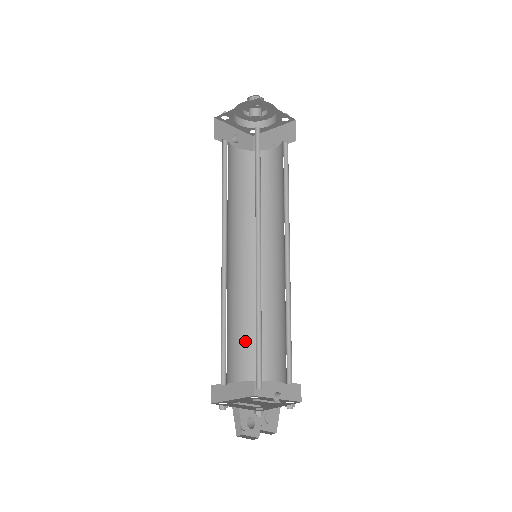
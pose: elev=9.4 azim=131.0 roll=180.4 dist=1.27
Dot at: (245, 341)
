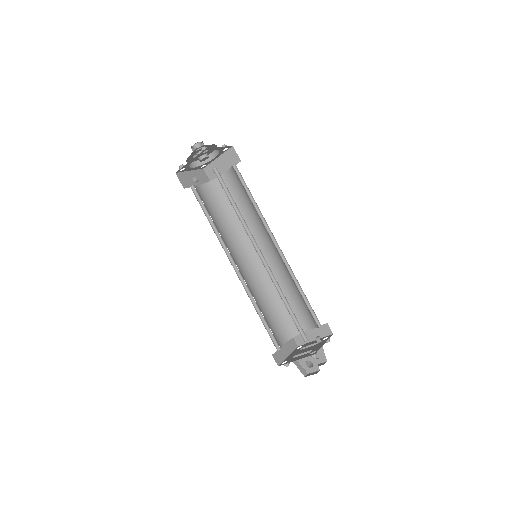
Dot at: (275, 315)
